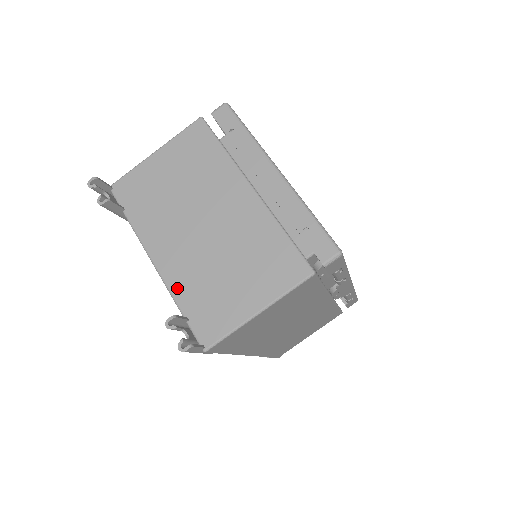
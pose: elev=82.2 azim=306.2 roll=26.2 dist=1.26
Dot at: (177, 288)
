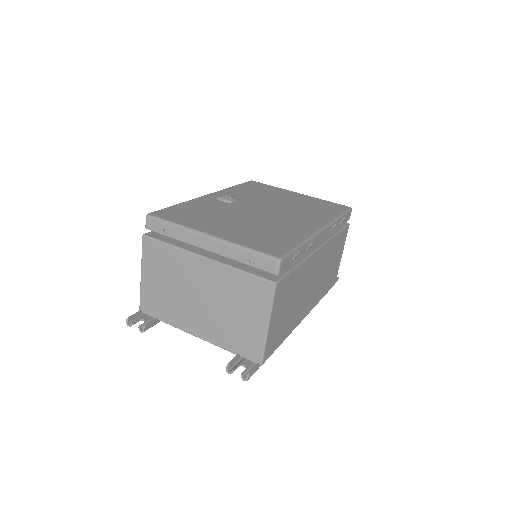
Dot at: (219, 342)
